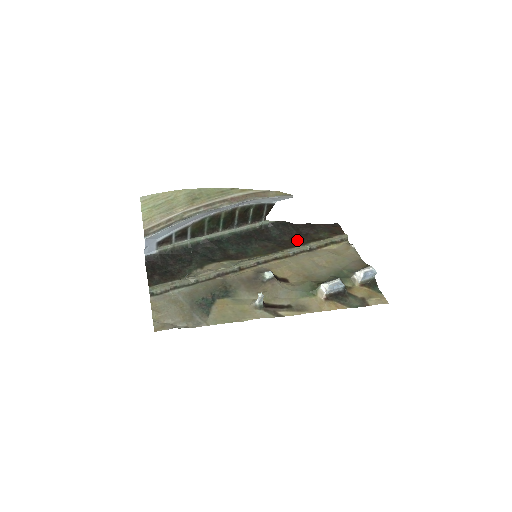
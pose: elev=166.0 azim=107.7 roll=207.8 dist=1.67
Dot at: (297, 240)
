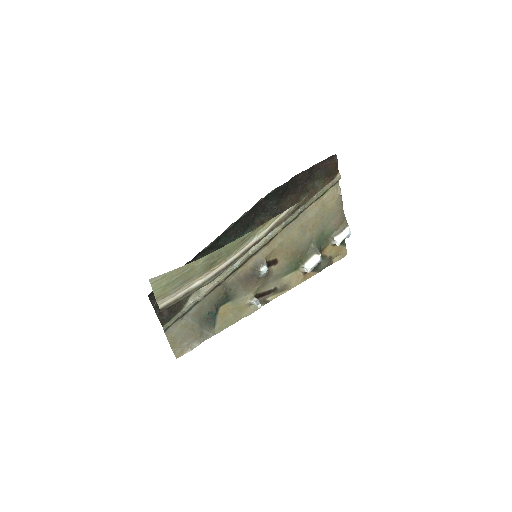
Dot at: (292, 202)
